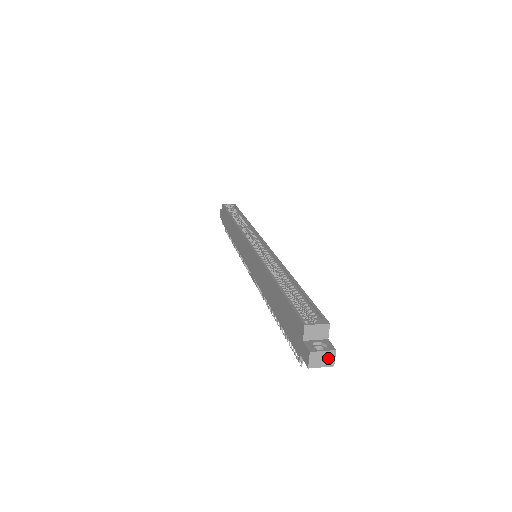
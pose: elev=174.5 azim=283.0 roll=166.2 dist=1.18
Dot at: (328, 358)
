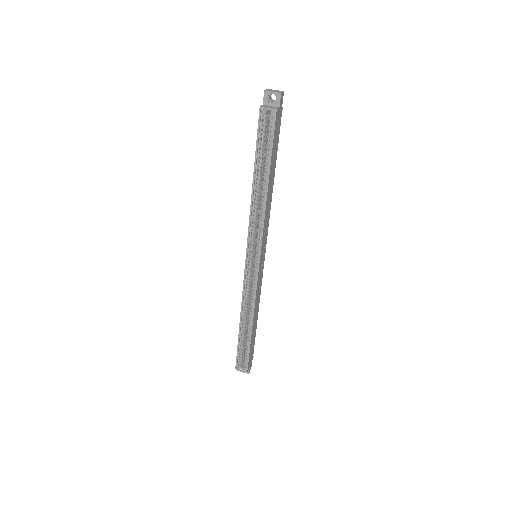
Dot at: occluded
